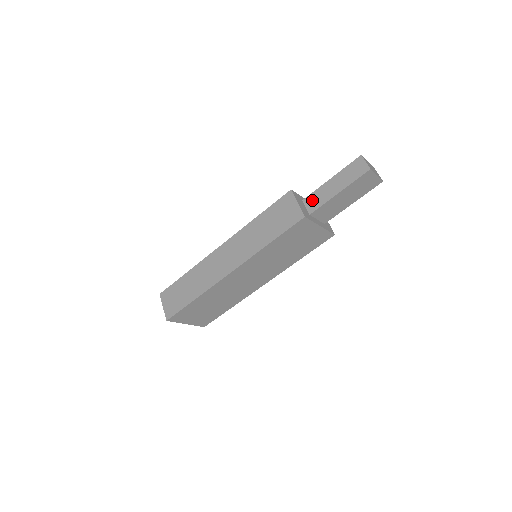
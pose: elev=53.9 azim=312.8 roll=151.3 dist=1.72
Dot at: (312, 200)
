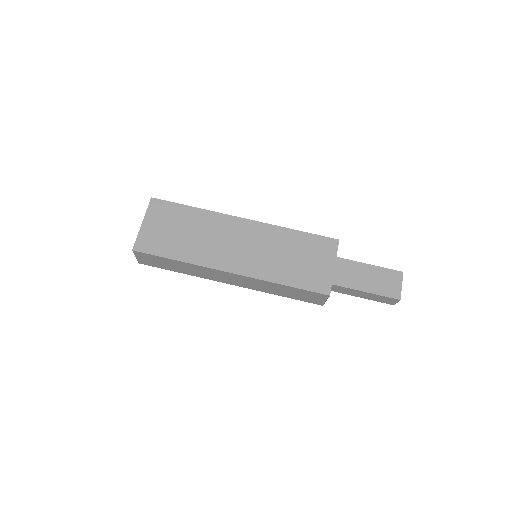
Dot at: occluded
